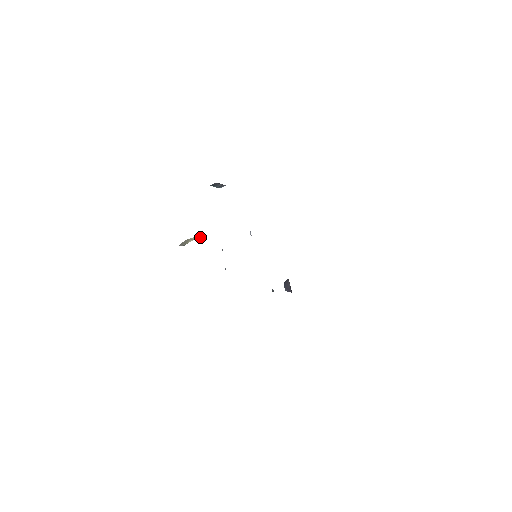
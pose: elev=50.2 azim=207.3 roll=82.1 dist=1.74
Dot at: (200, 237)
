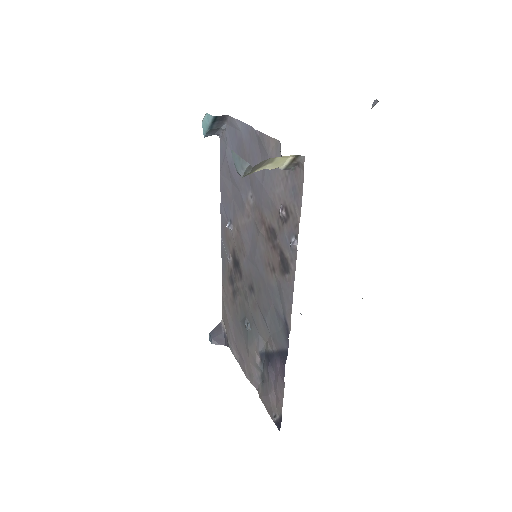
Dot at: (278, 166)
